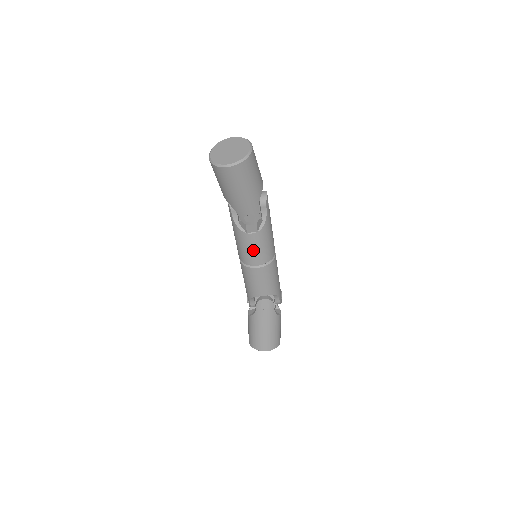
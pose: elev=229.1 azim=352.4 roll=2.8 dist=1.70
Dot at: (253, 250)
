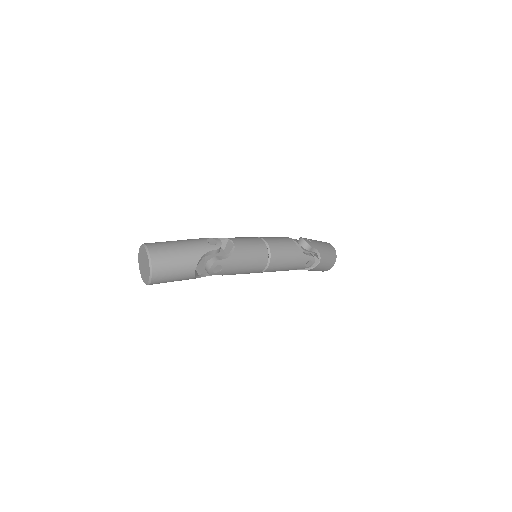
Dot at: occluded
